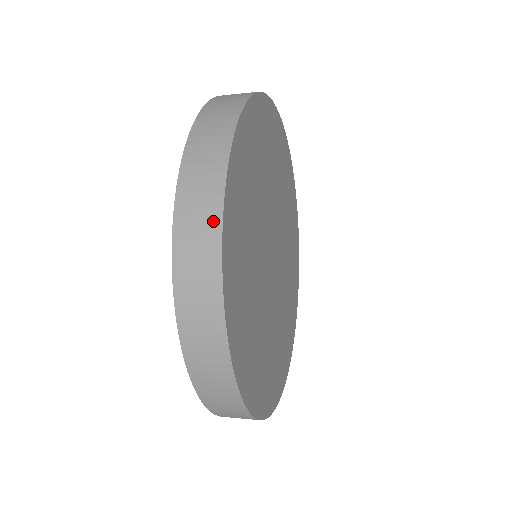
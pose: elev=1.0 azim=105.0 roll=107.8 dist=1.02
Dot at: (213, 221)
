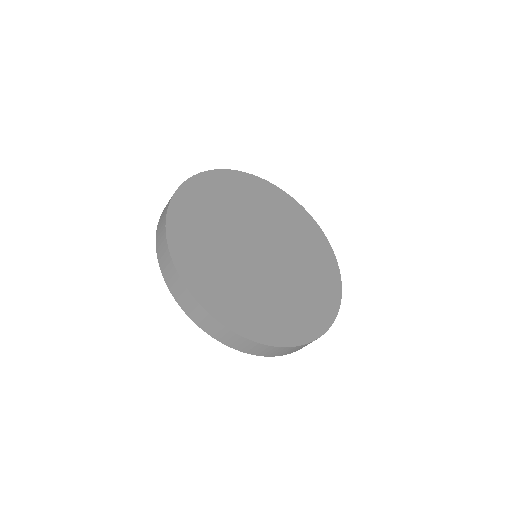
Dot at: (168, 257)
